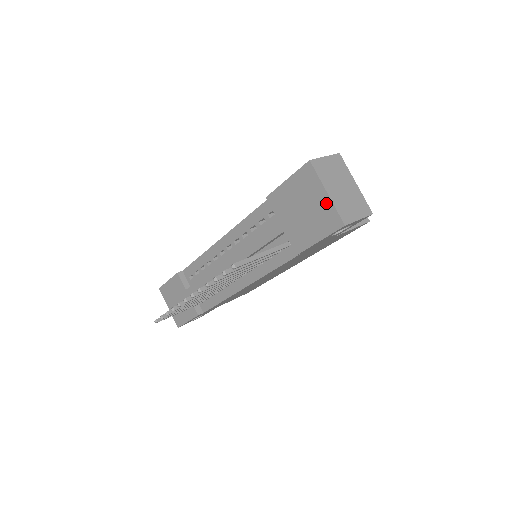
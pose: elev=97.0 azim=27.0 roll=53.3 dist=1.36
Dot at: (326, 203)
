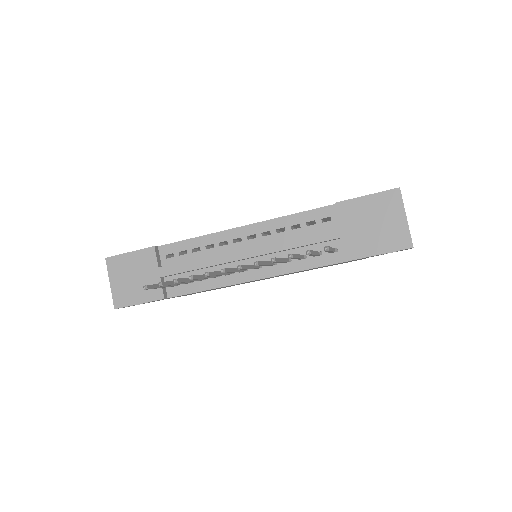
Dot at: (402, 225)
